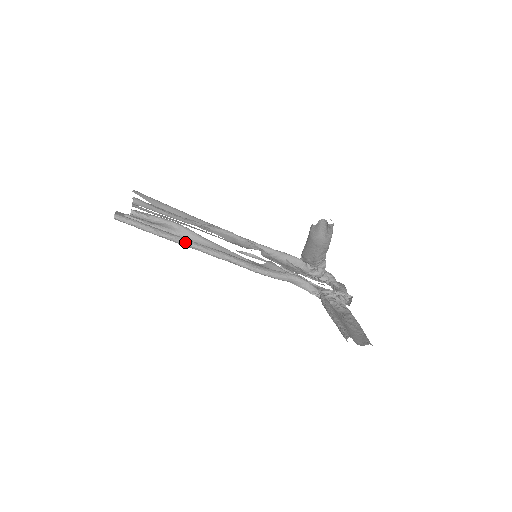
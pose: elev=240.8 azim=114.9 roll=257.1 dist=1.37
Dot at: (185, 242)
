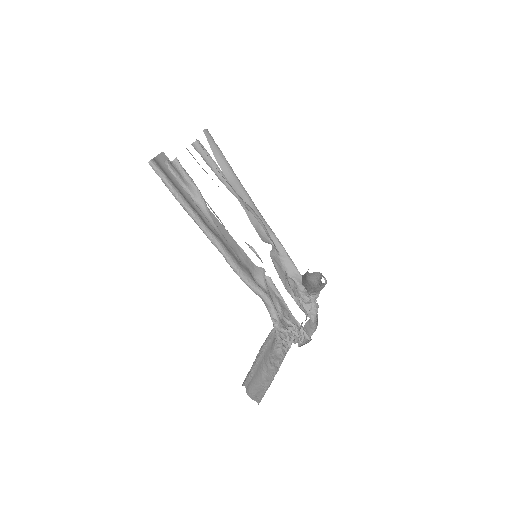
Dot at: (193, 216)
